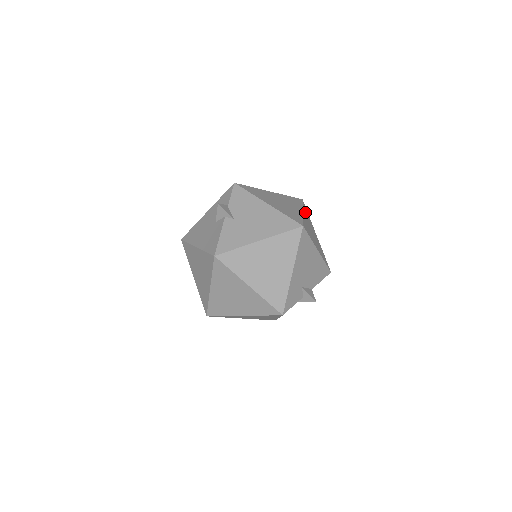
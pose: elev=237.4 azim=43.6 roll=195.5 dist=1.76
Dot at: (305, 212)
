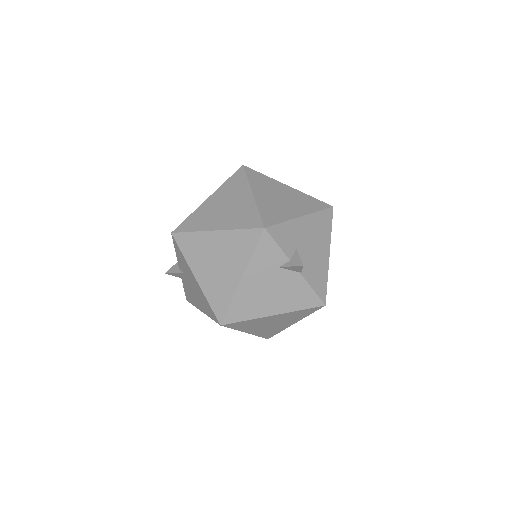
Dot at: occluded
